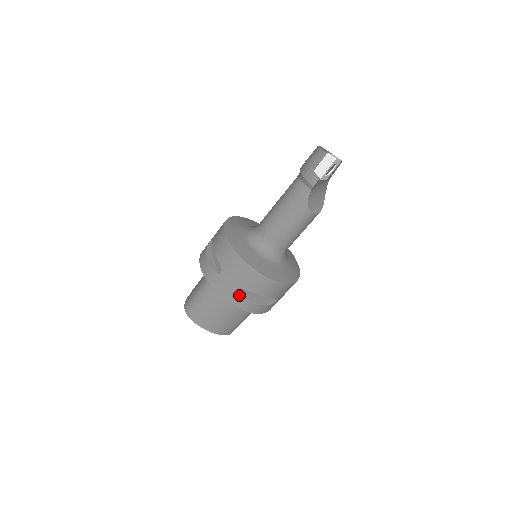
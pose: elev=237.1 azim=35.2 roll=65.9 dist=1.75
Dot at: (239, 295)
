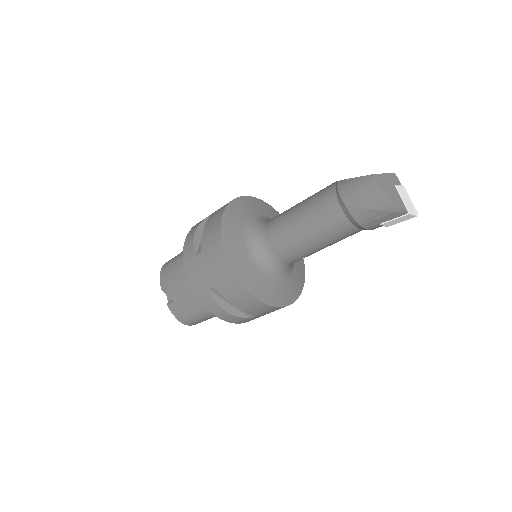
Dot at: occluded
